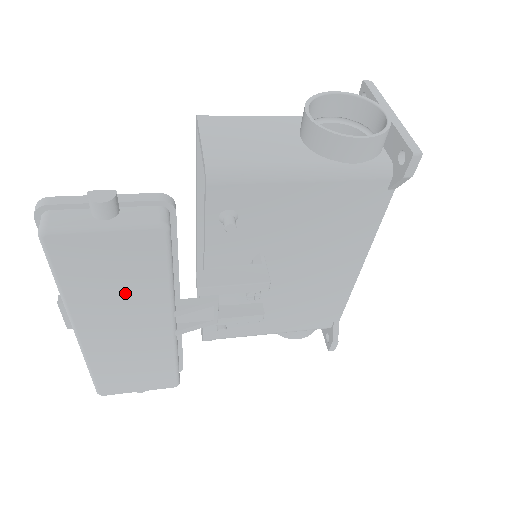
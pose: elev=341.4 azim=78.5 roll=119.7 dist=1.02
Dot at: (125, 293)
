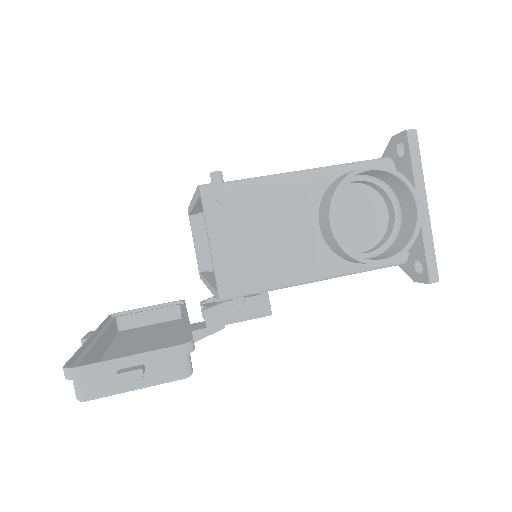
Dot at: occluded
